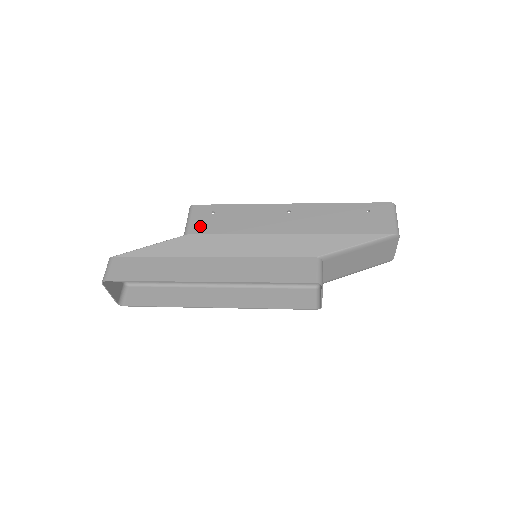
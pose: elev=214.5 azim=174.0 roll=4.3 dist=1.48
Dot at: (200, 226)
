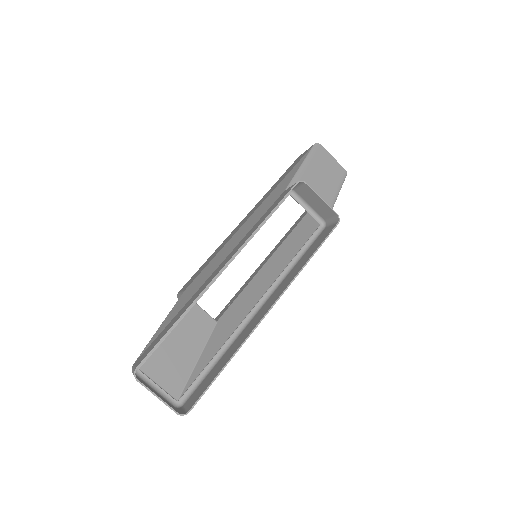
Dot at: (191, 281)
